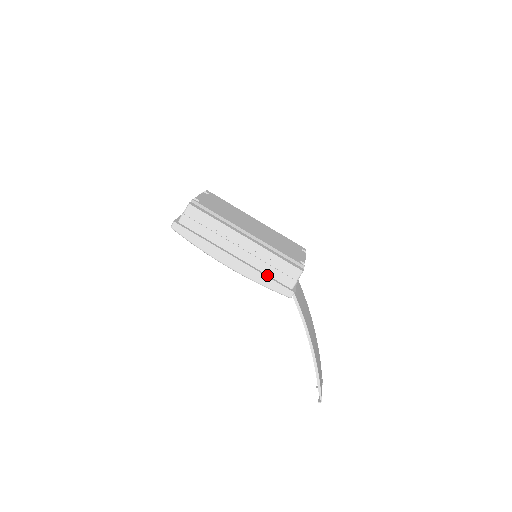
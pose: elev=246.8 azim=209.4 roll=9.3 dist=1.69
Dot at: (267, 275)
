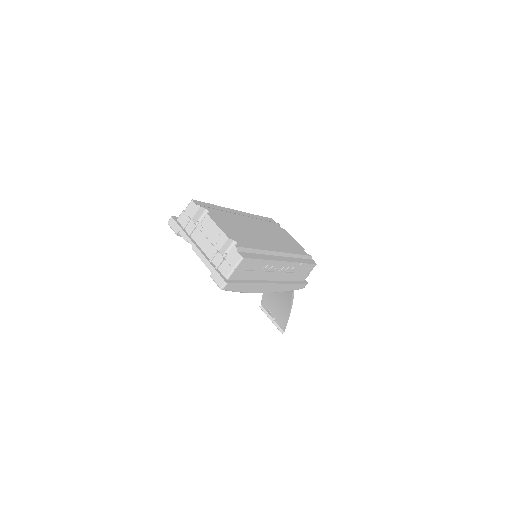
Dot at: (291, 281)
